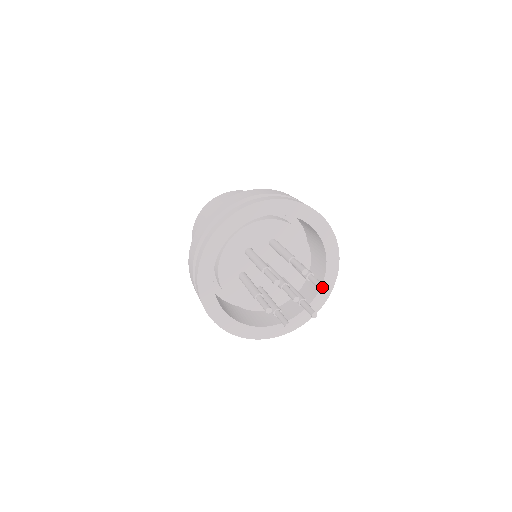
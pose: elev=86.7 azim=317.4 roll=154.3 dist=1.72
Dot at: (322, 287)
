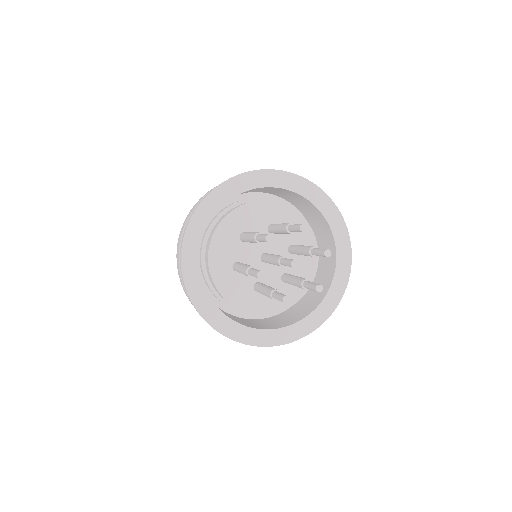
Dot at: (301, 228)
